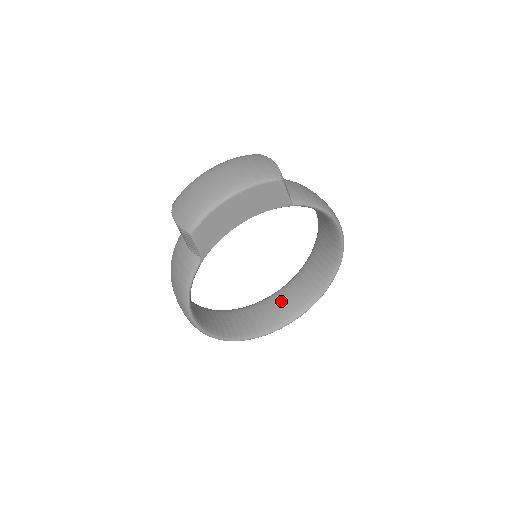
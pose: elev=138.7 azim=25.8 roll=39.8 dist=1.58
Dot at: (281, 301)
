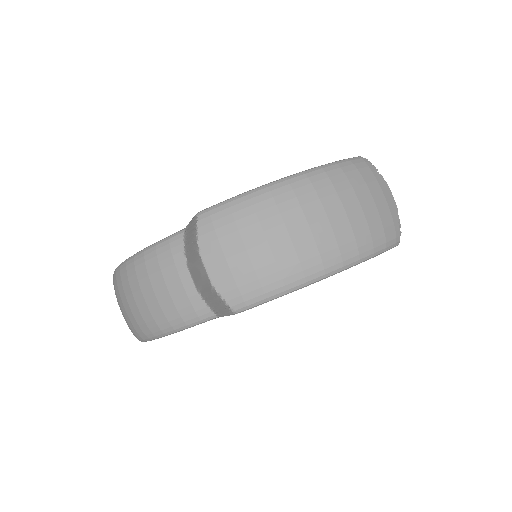
Dot at: occluded
